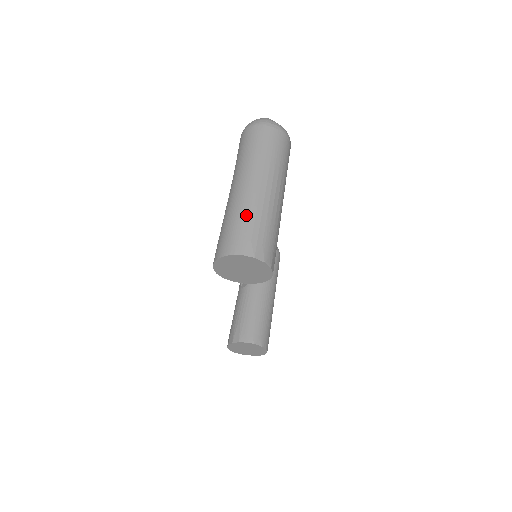
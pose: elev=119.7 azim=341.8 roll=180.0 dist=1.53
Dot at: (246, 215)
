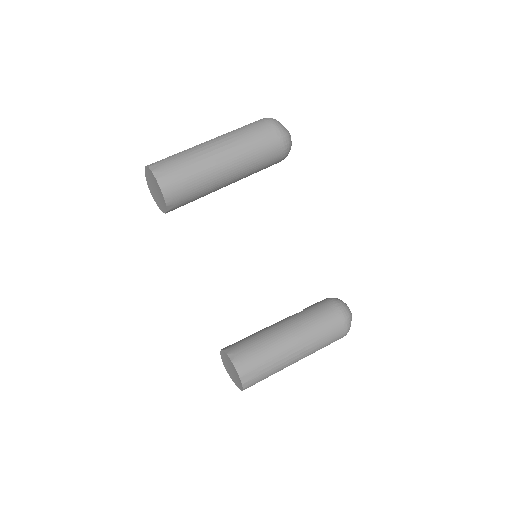
Dot at: occluded
